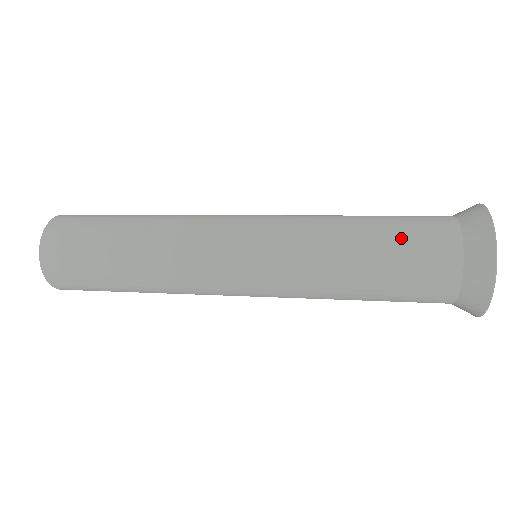
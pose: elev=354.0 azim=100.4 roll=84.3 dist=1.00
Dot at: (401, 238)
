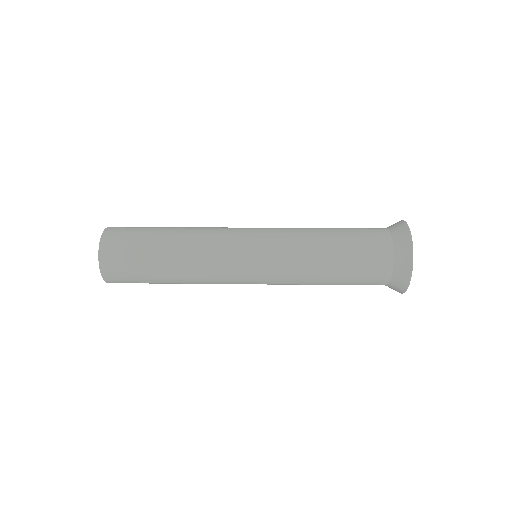
Dot at: (352, 229)
